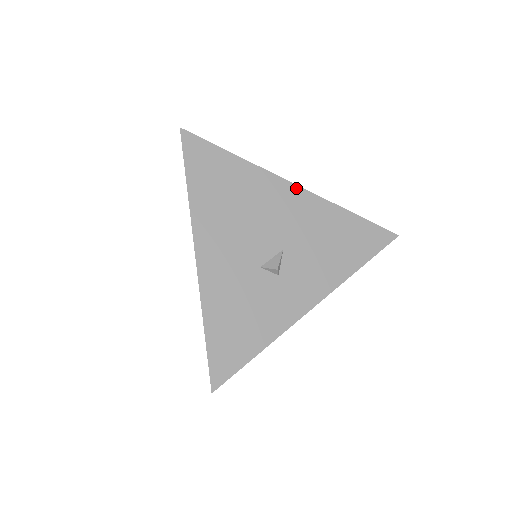
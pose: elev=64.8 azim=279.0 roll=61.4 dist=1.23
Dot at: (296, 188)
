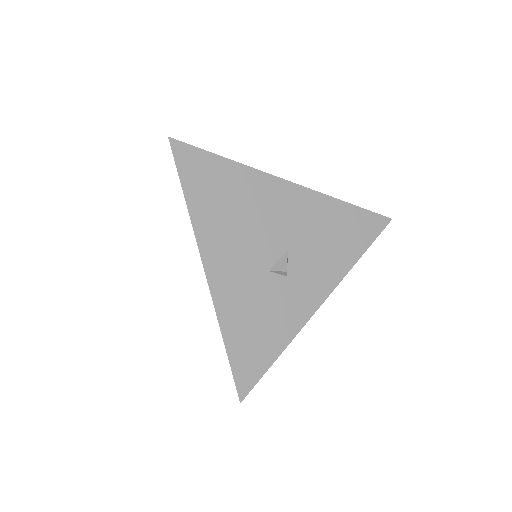
Dot at: (292, 185)
